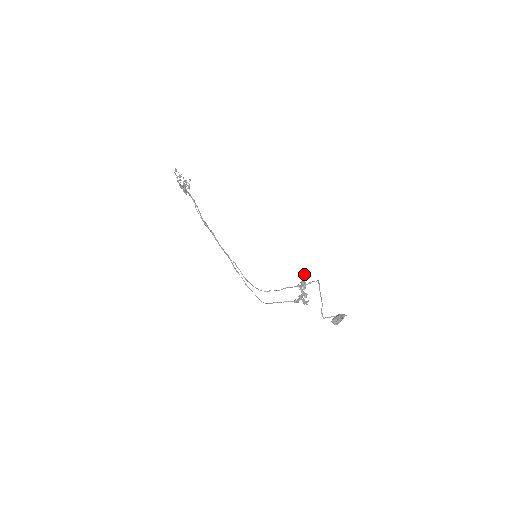
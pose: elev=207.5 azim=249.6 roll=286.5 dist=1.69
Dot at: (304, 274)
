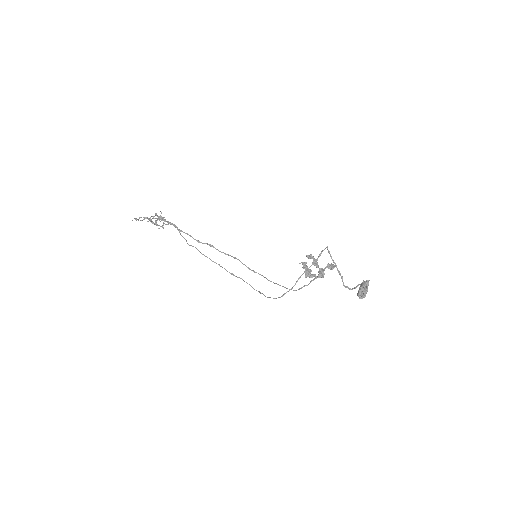
Dot at: occluded
